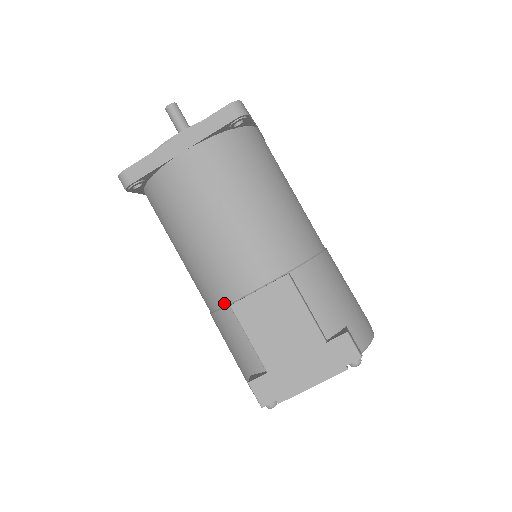
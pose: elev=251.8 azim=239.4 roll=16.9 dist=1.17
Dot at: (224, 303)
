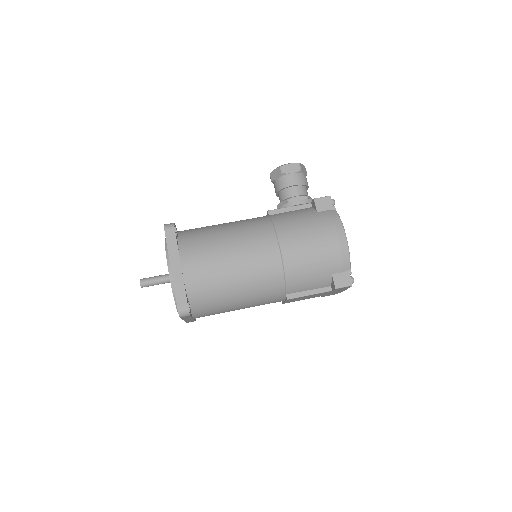
Dot at: occluded
